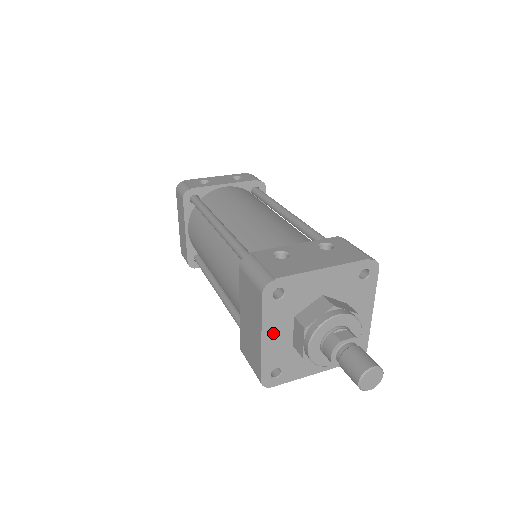
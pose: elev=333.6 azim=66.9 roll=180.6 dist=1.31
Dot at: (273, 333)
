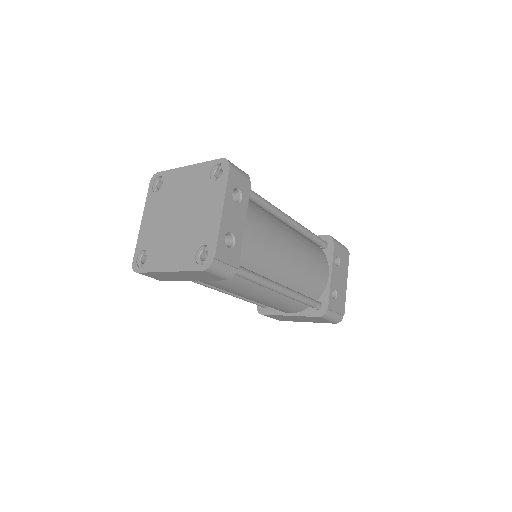
Dot at: occluded
